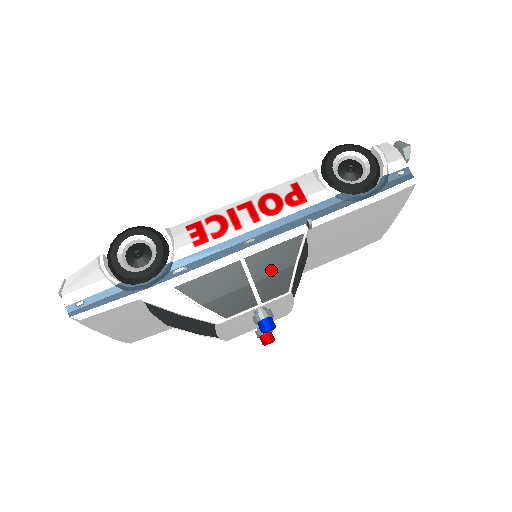
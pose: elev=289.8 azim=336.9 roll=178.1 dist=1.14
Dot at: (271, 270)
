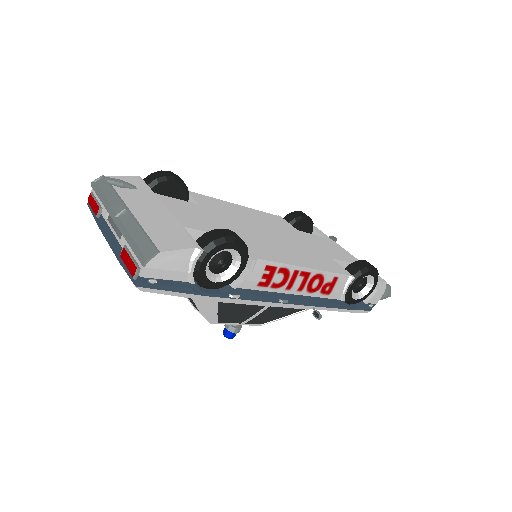
Dot at: (270, 315)
